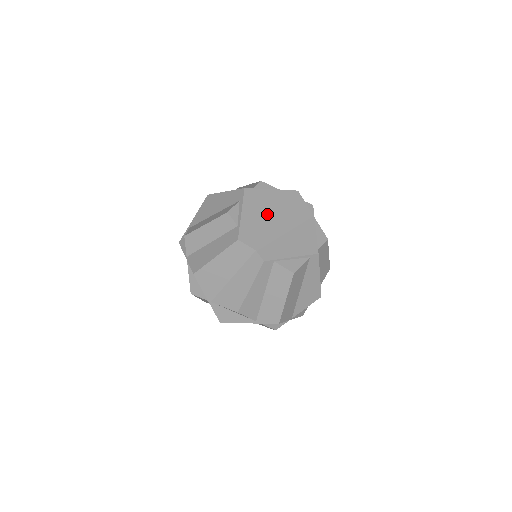
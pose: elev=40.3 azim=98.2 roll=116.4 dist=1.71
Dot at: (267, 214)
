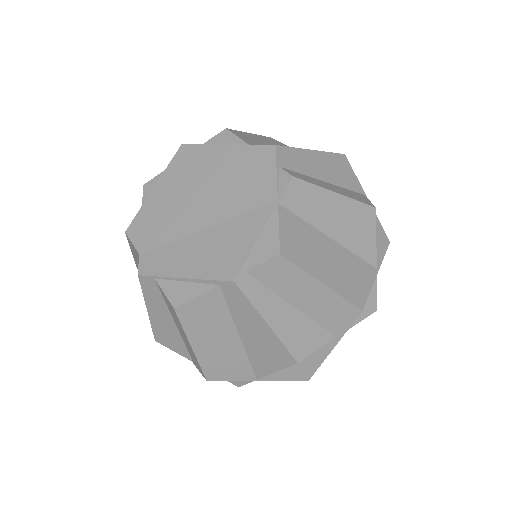
Dot at: (191, 191)
